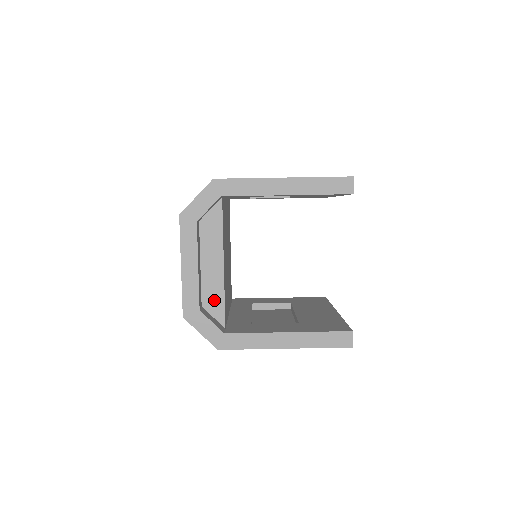
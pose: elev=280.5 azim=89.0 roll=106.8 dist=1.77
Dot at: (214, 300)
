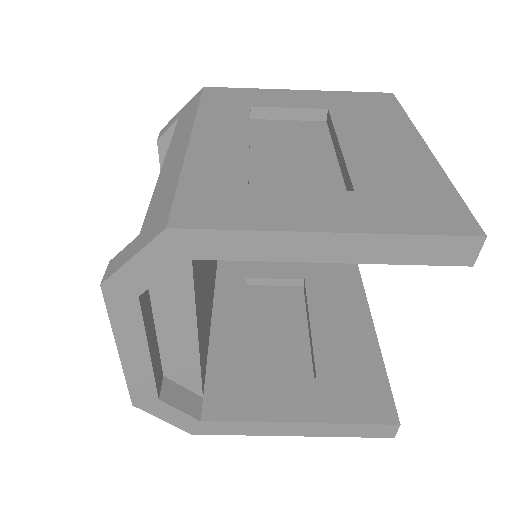
Dot at: (183, 370)
